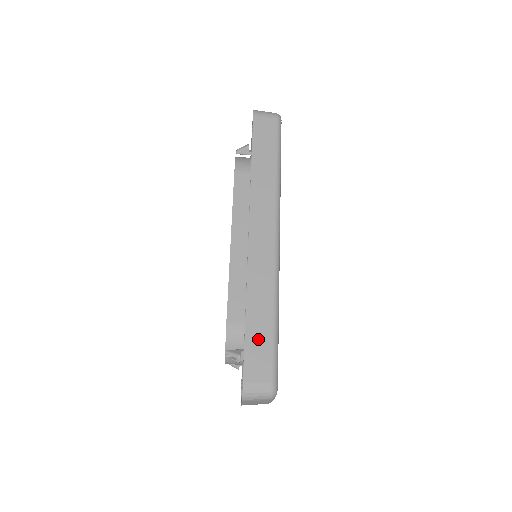
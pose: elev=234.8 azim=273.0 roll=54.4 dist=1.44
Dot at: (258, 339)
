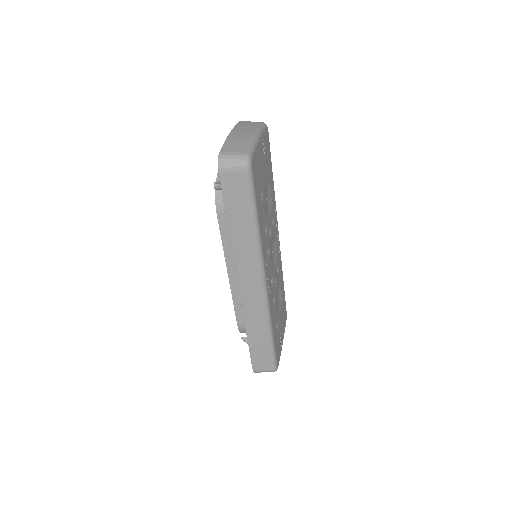
Dot at: (259, 349)
